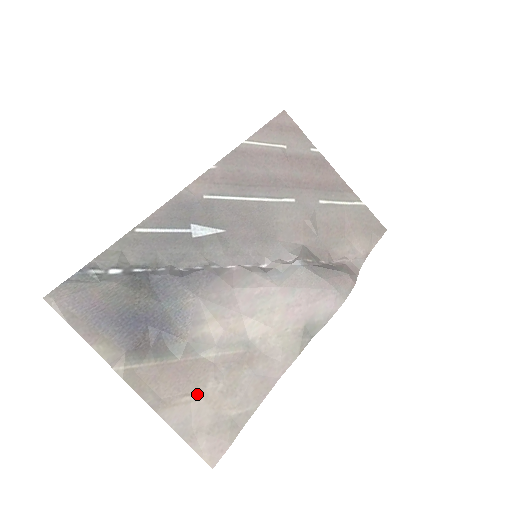
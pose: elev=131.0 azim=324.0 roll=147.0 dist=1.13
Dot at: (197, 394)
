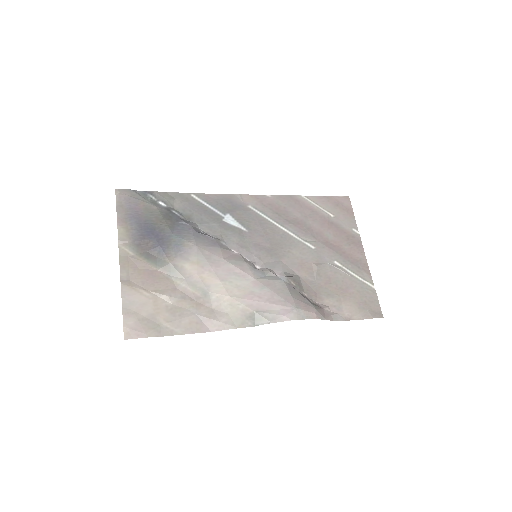
Dot at: (152, 295)
